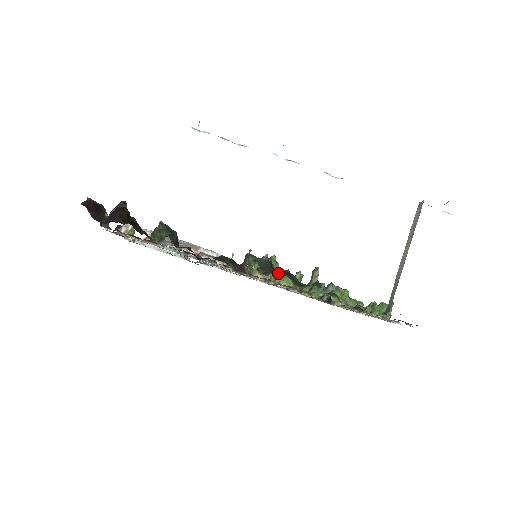
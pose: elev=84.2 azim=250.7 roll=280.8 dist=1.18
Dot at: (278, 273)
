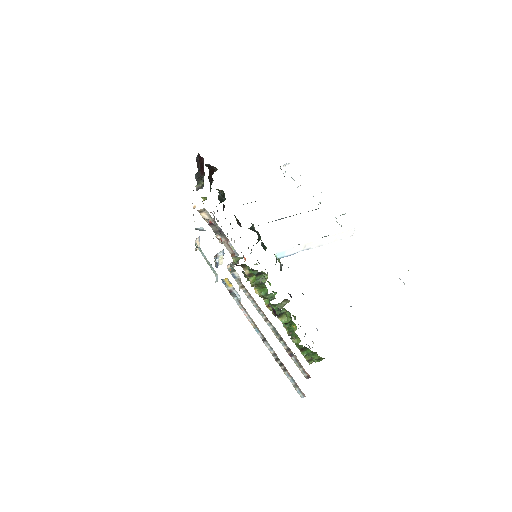
Dot at: (258, 239)
